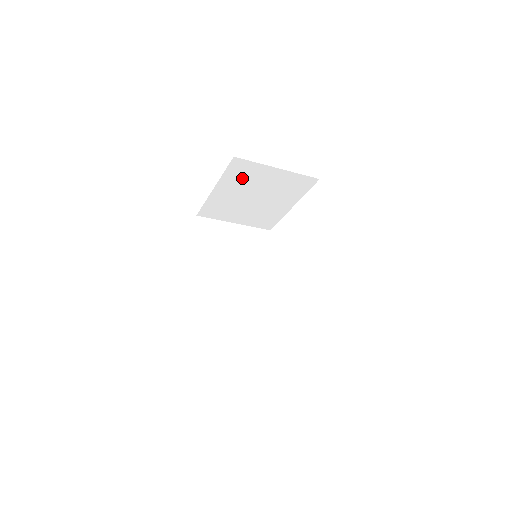
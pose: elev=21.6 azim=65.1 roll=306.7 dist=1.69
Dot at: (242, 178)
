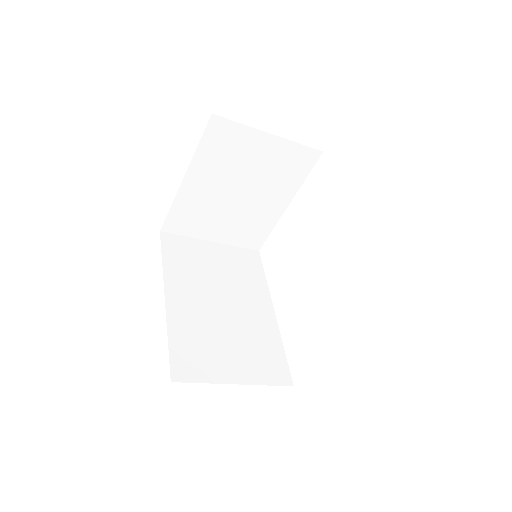
Dot at: (223, 155)
